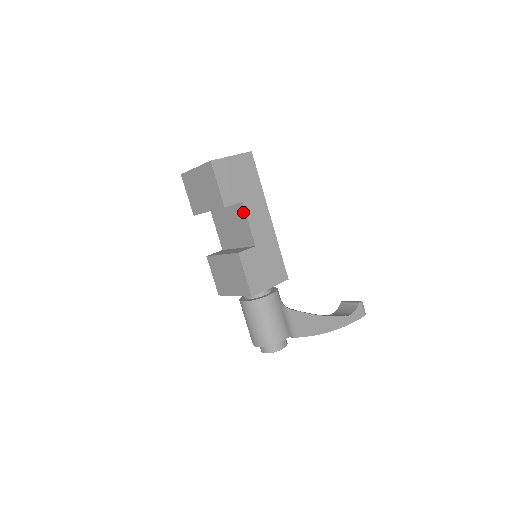
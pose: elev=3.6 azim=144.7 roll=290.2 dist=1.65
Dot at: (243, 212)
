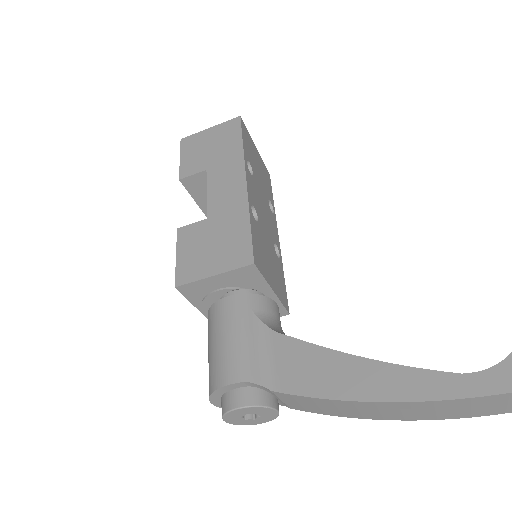
Dot at: occluded
